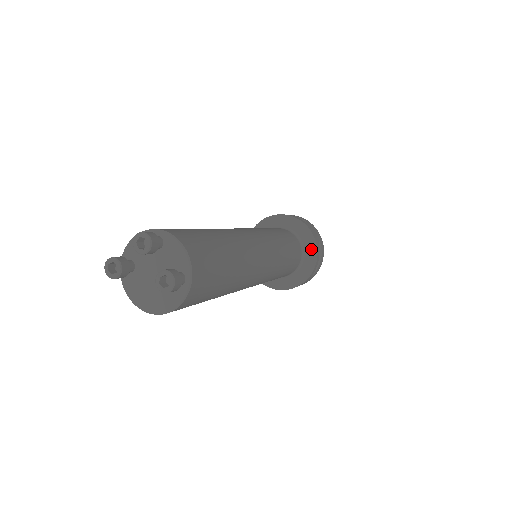
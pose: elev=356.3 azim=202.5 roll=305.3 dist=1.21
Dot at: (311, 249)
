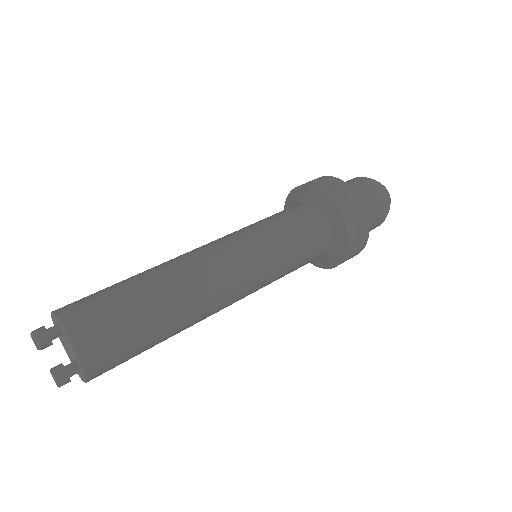
Dot at: (341, 237)
